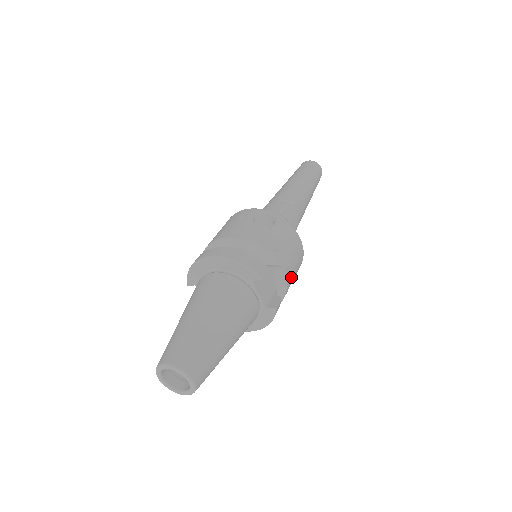
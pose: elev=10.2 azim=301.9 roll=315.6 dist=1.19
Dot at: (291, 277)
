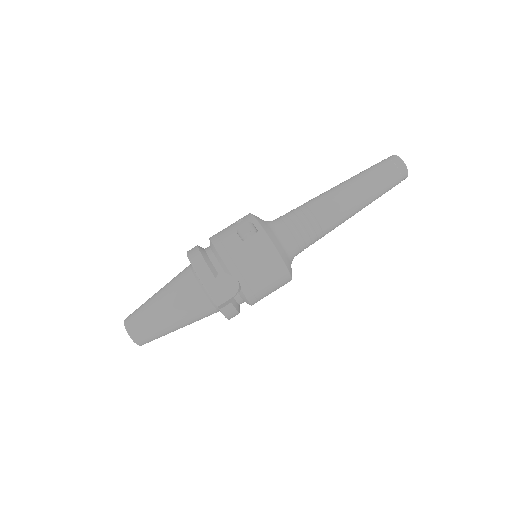
Dot at: (255, 287)
